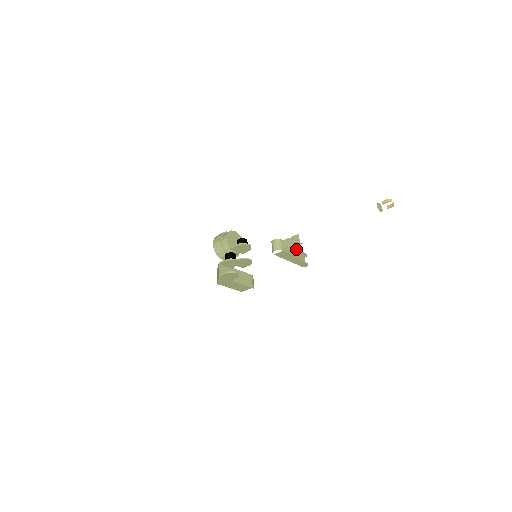
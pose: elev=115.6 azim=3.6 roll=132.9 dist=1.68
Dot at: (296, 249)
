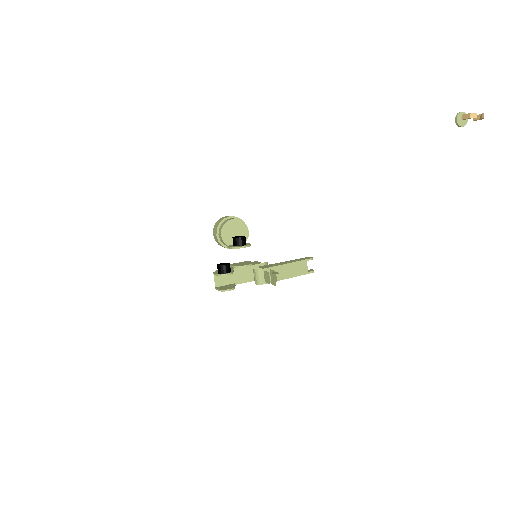
Dot at: (291, 264)
